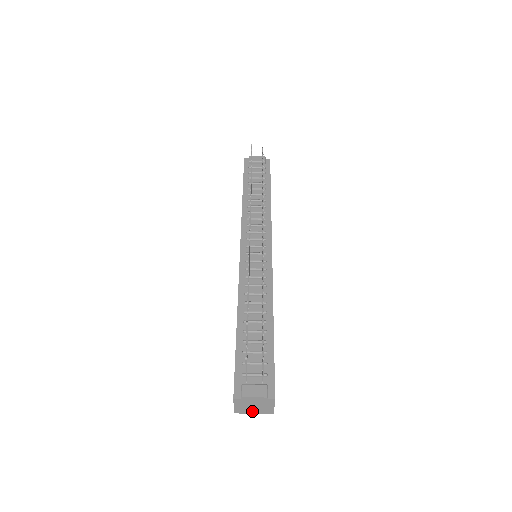
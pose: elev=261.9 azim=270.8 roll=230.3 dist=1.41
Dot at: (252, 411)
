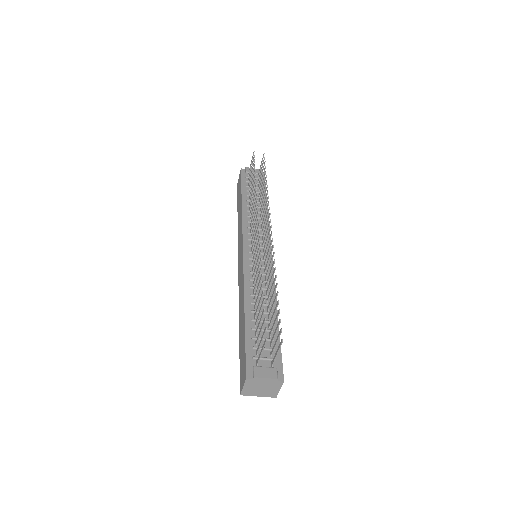
Dot at: (258, 393)
